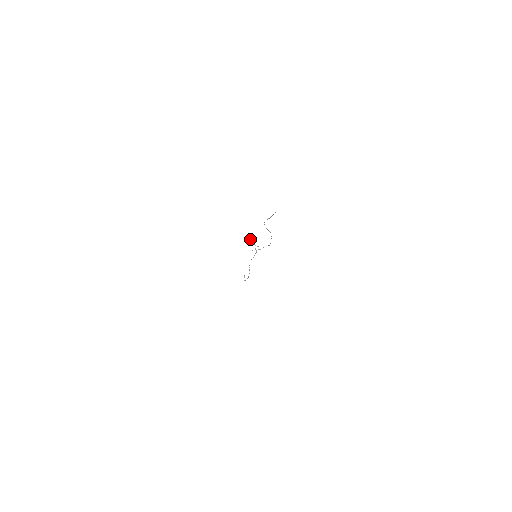
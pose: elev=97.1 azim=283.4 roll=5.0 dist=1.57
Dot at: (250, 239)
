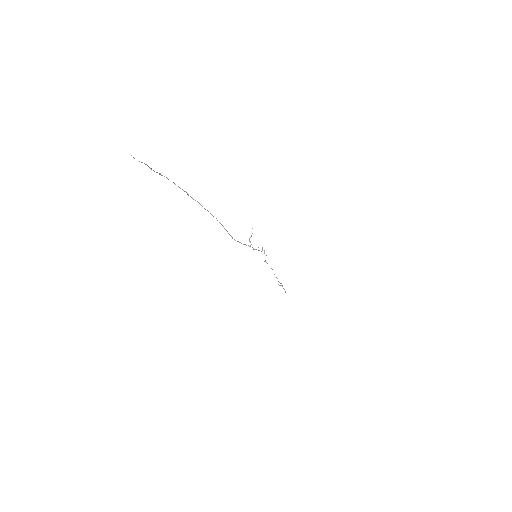
Dot at: (252, 228)
